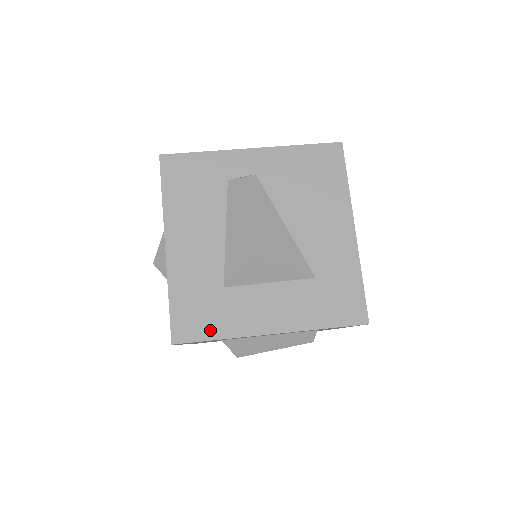
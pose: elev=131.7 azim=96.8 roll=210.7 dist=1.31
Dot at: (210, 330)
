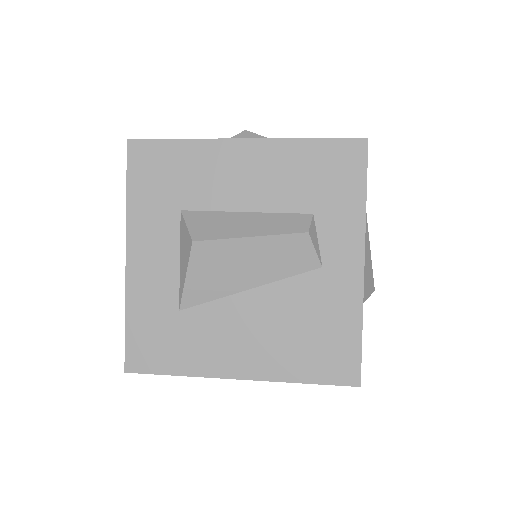
Dot at: occluded
